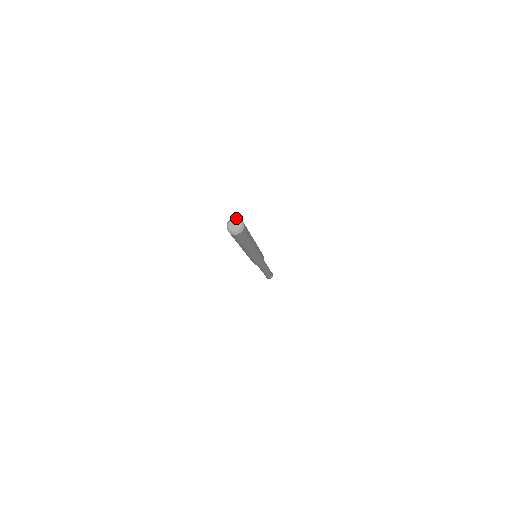
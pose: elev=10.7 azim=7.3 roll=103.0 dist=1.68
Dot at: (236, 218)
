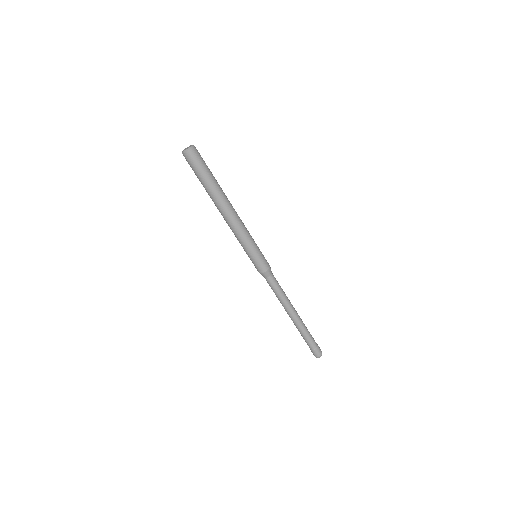
Dot at: occluded
